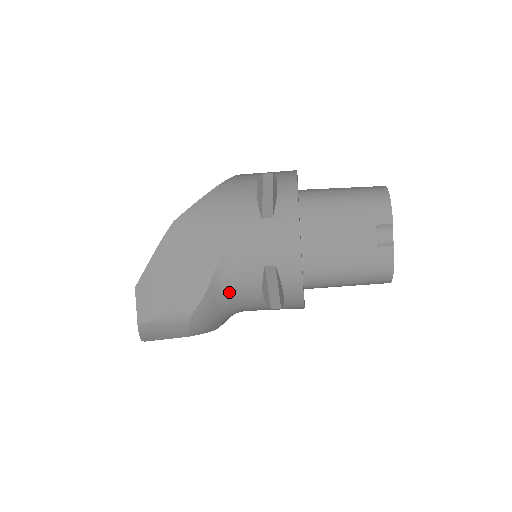
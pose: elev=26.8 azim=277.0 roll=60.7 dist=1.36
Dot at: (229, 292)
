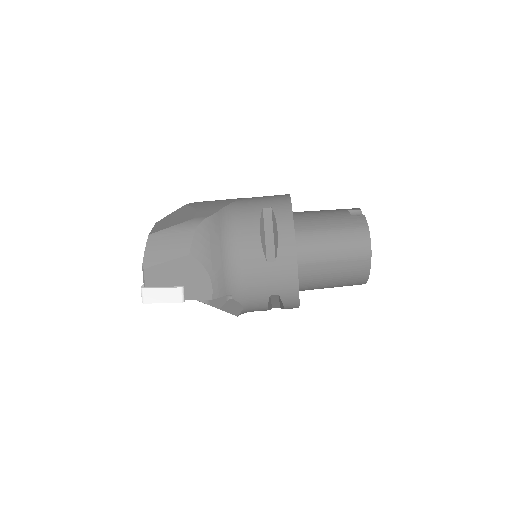
Dot at: (232, 227)
